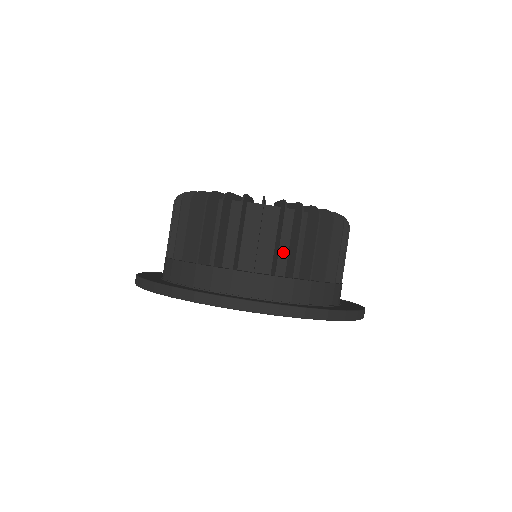
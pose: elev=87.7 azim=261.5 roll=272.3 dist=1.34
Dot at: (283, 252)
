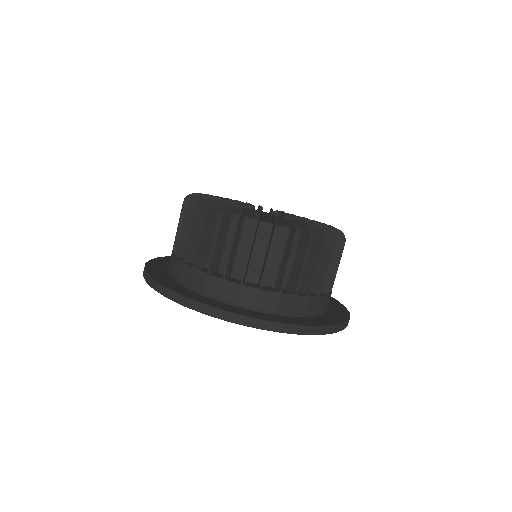
Dot at: occluded
